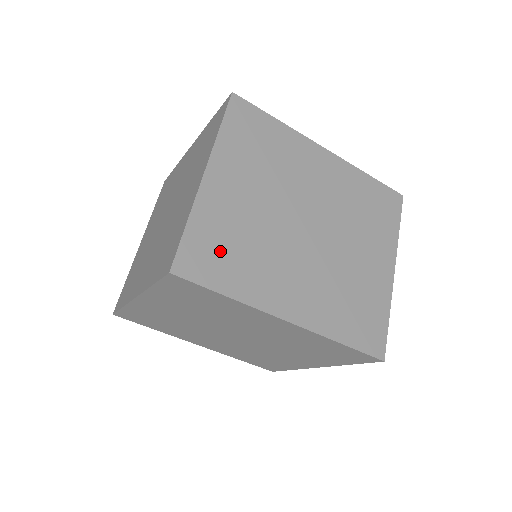
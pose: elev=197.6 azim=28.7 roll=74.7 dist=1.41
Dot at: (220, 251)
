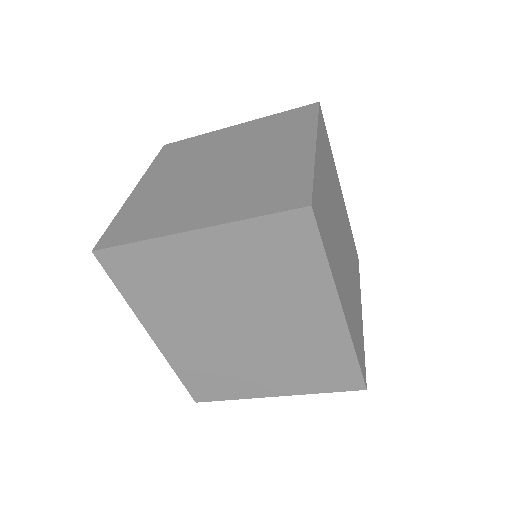
Dot at: (145, 275)
